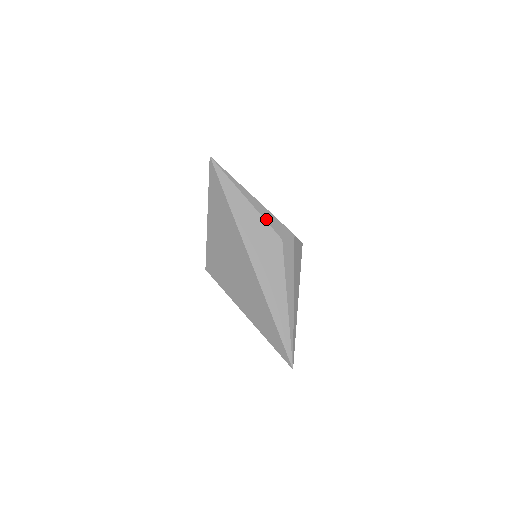
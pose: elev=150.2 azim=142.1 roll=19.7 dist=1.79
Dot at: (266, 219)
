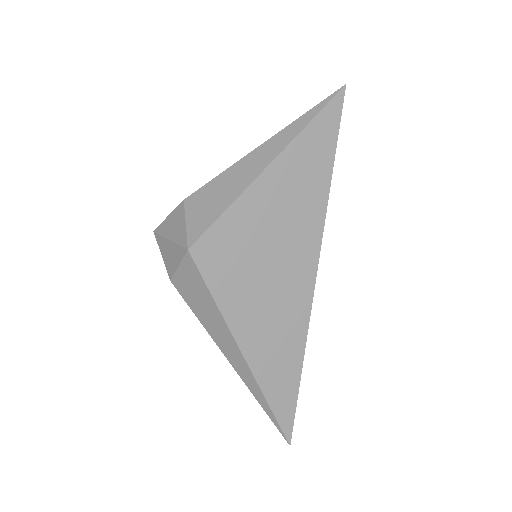
Dot at: occluded
